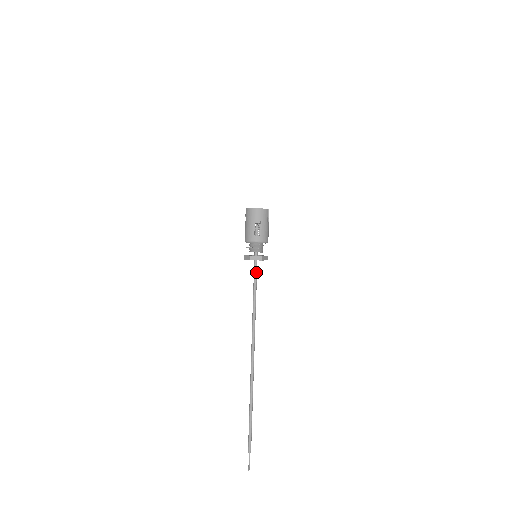
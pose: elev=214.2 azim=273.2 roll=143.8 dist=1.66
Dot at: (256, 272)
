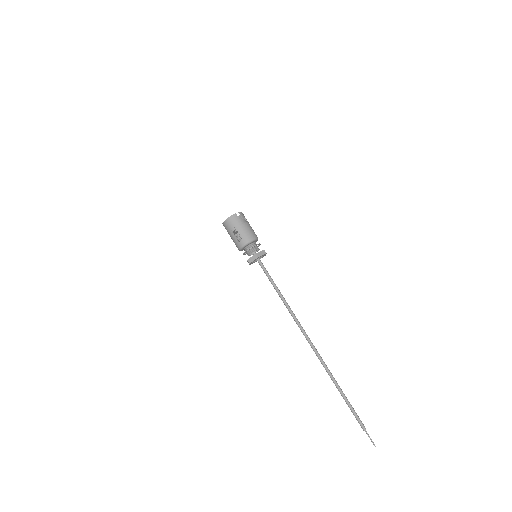
Dot at: (264, 269)
